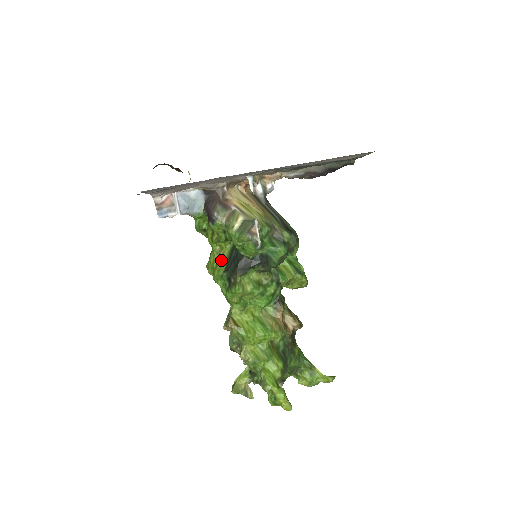
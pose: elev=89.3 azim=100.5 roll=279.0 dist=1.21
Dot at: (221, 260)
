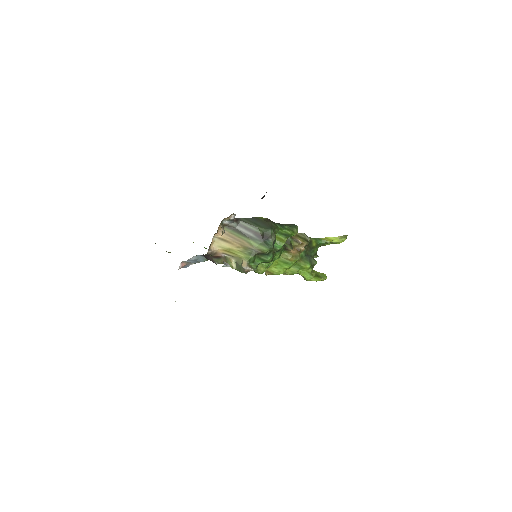
Dot at: occluded
